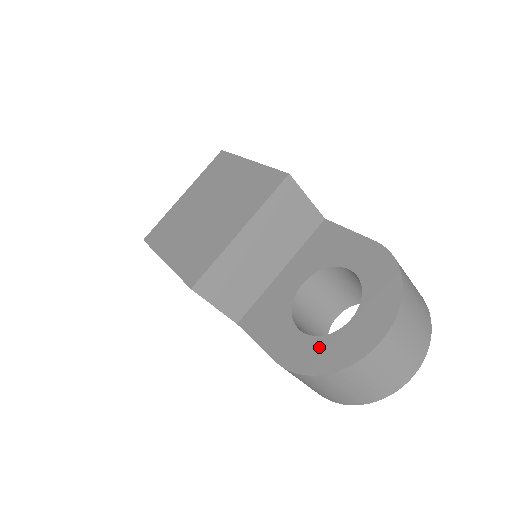
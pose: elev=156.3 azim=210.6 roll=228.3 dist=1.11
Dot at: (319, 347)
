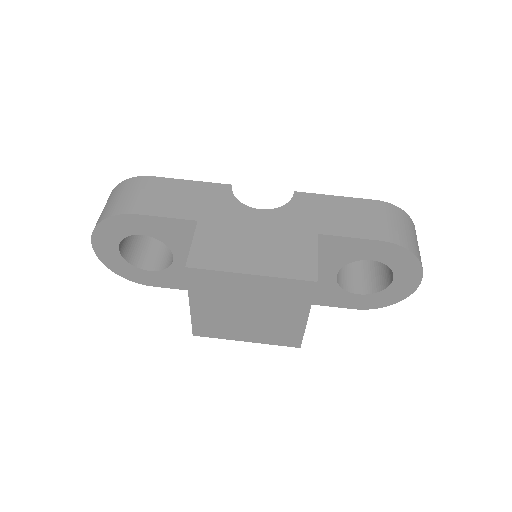
Dot at: (379, 297)
